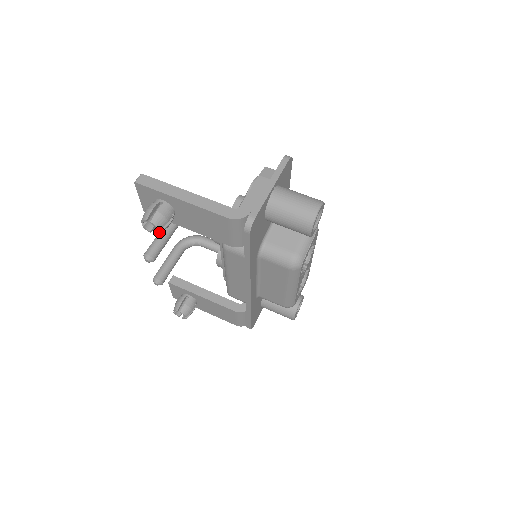
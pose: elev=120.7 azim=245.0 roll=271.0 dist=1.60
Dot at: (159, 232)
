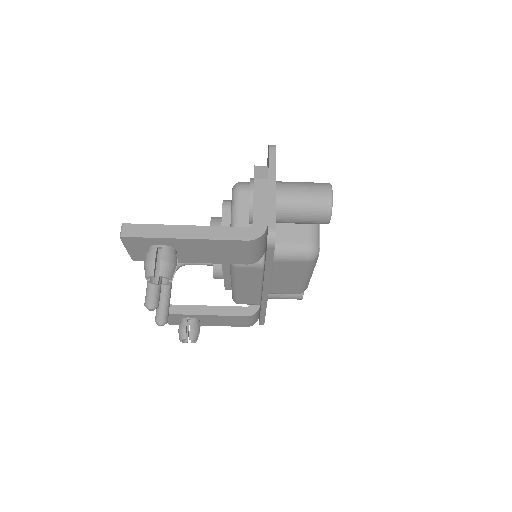
Dot at: (170, 282)
